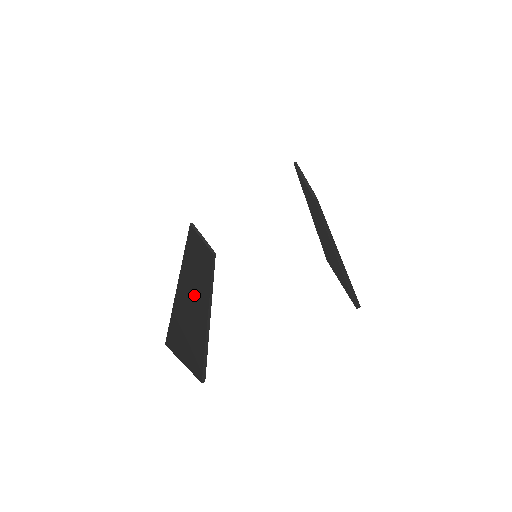
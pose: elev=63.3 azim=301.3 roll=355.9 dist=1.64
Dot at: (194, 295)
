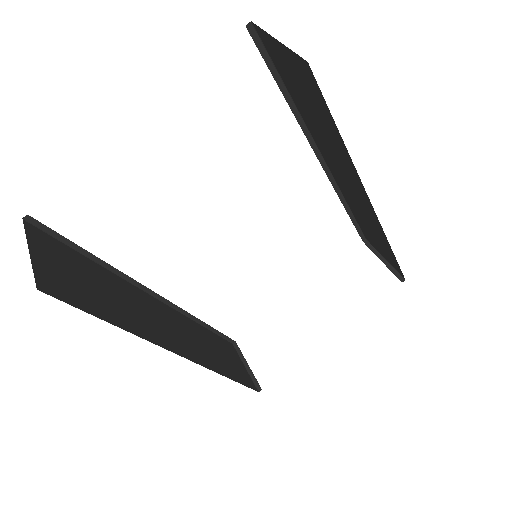
Dot at: (159, 322)
